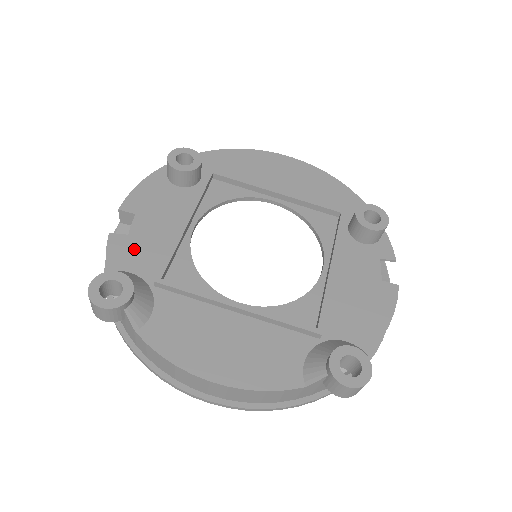
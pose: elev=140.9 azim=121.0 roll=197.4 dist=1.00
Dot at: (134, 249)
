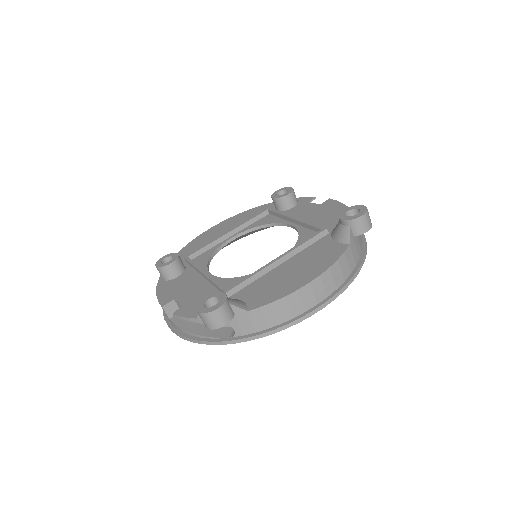
Dot at: (195, 303)
